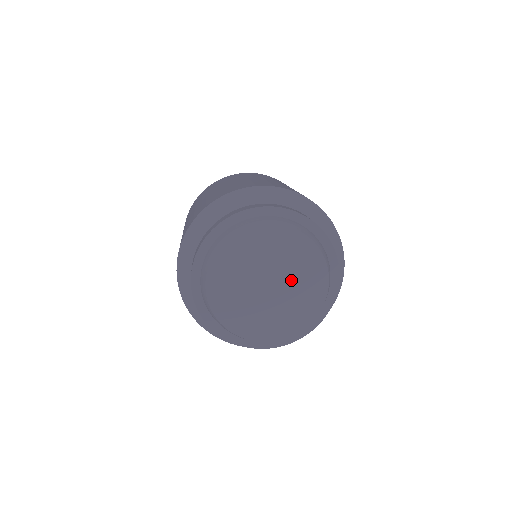
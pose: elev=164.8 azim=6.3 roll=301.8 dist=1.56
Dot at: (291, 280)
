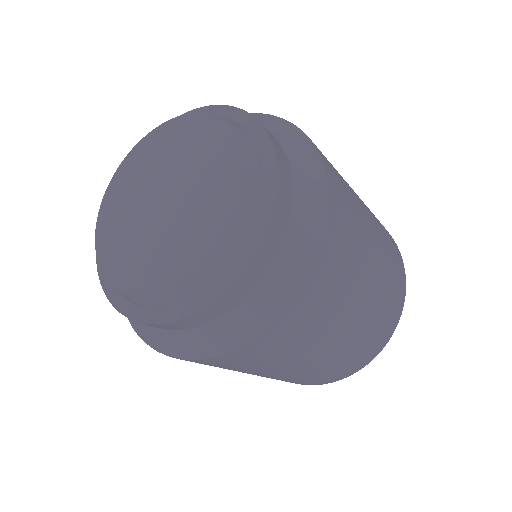
Dot at: (190, 180)
